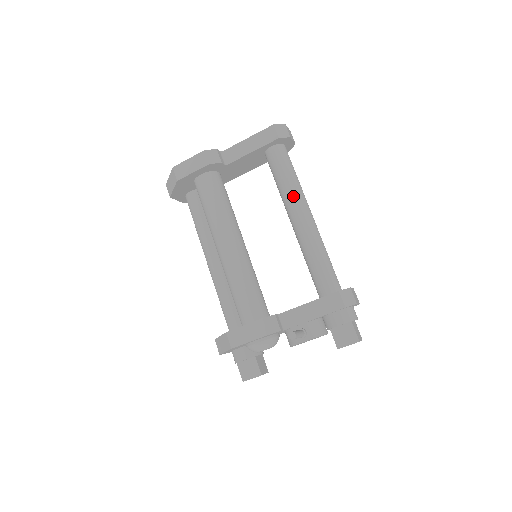
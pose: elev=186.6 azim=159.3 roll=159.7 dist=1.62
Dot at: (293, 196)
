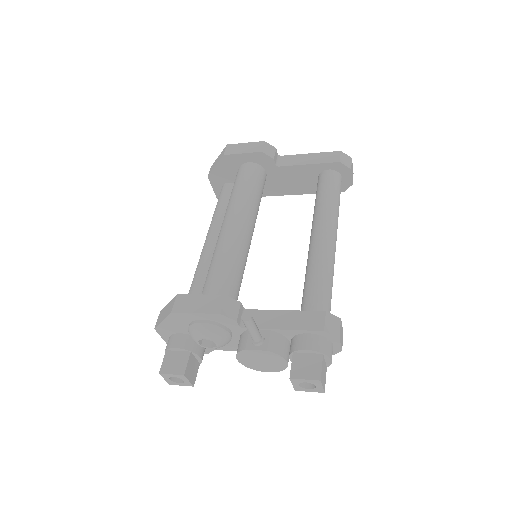
Dot at: (326, 214)
